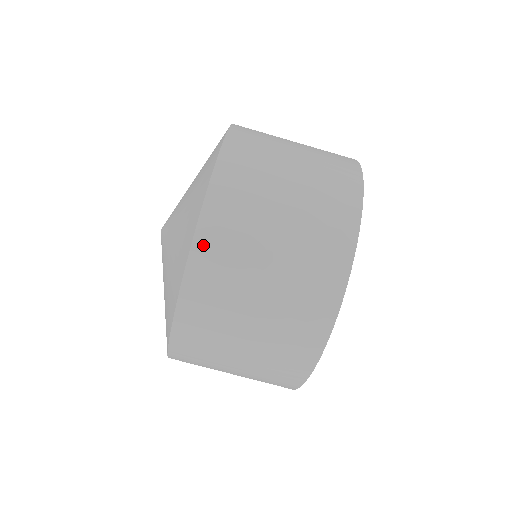
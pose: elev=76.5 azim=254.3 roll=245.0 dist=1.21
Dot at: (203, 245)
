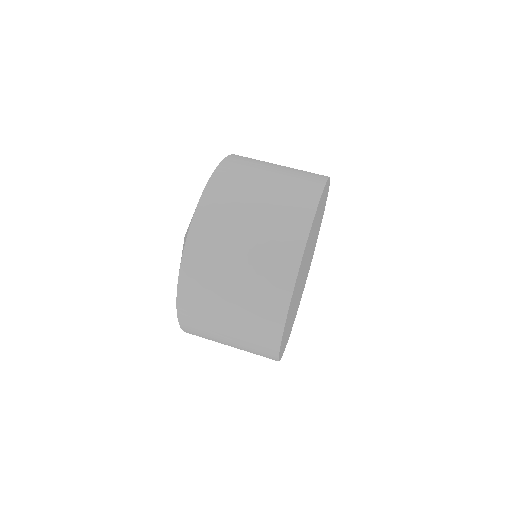
Dot at: (188, 264)
